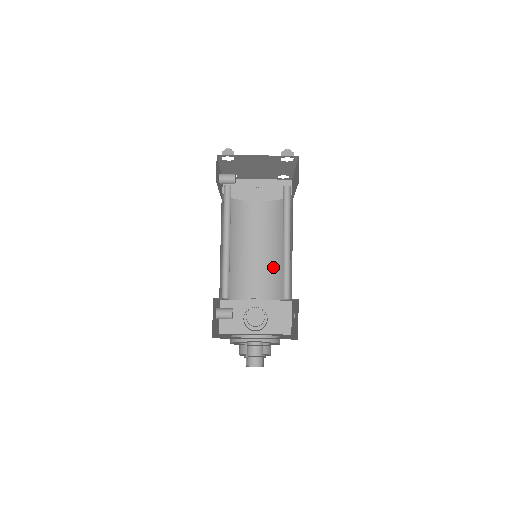
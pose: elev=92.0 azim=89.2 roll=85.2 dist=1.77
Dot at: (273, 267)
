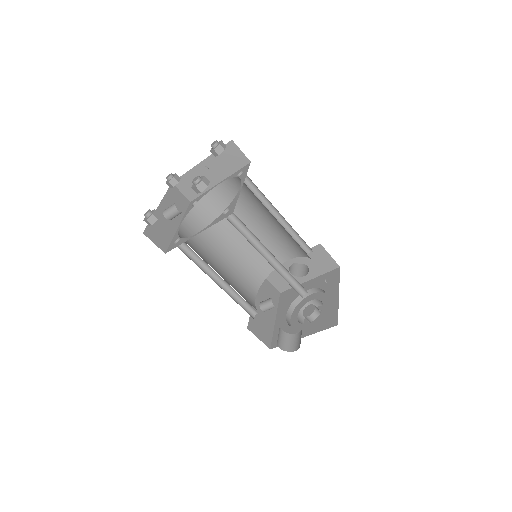
Dot at: (281, 233)
